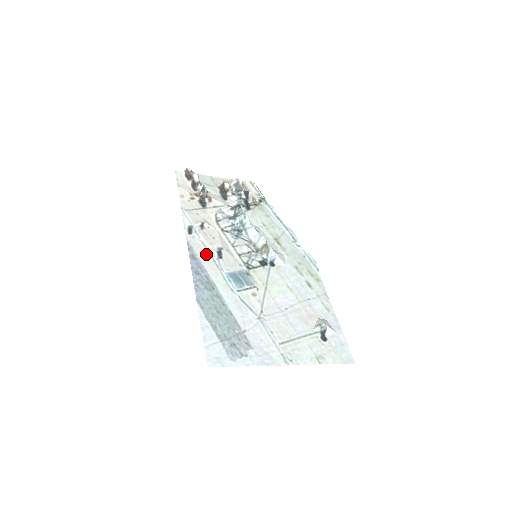
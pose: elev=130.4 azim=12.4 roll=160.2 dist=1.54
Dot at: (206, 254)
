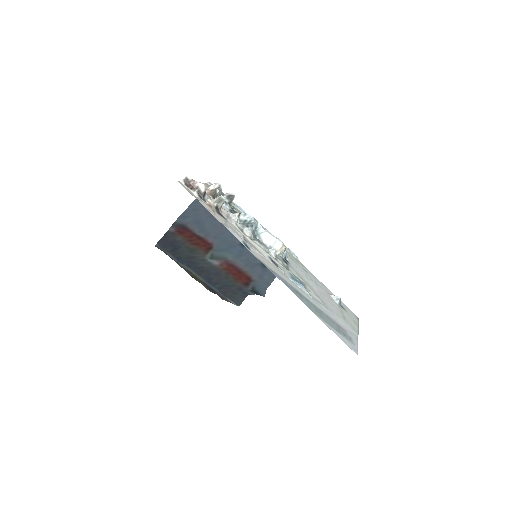
Dot at: (272, 266)
